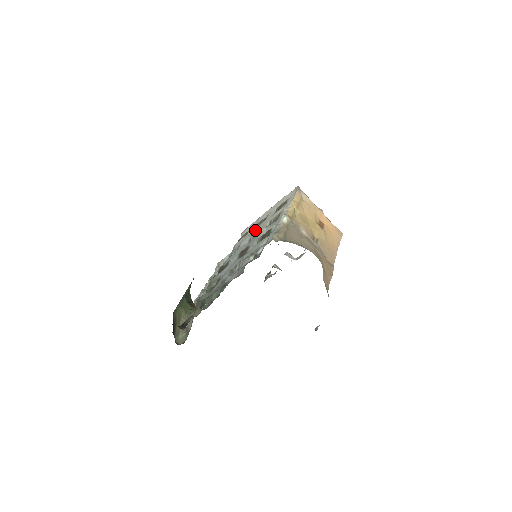
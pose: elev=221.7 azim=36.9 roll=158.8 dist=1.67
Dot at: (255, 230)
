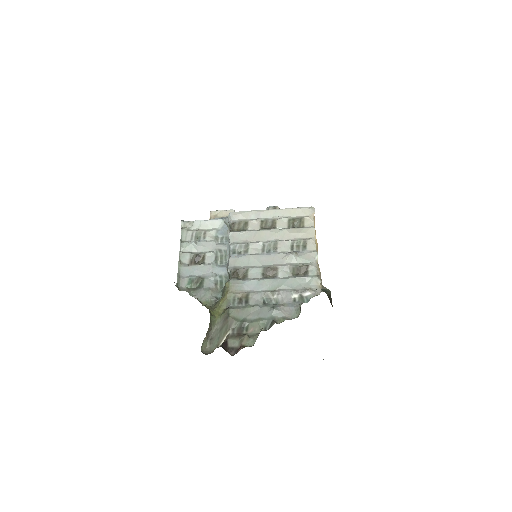
Dot at: (329, 294)
